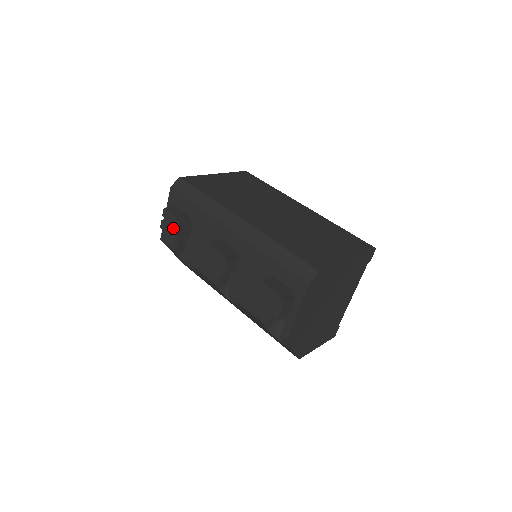
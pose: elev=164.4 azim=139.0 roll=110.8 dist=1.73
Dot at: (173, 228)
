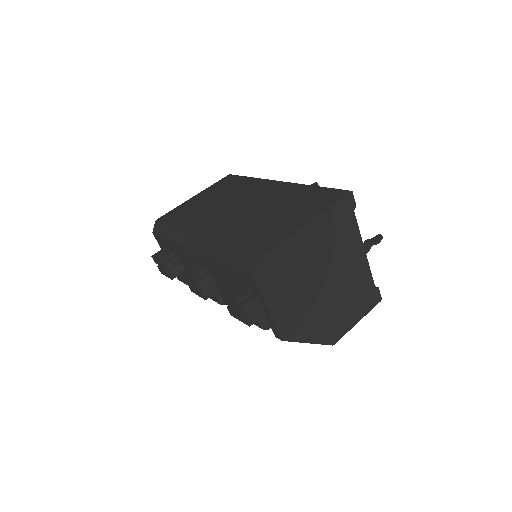
Dot at: (165, 270)
